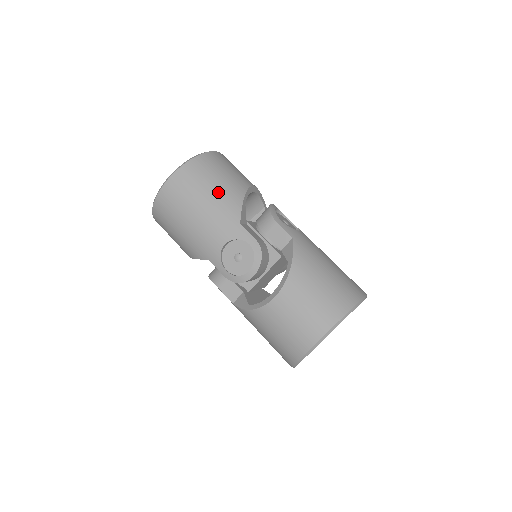
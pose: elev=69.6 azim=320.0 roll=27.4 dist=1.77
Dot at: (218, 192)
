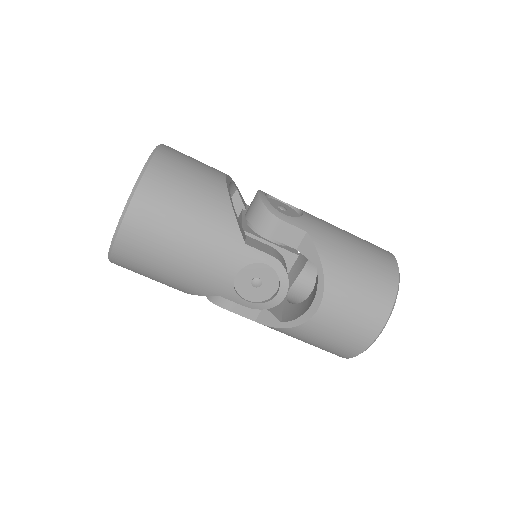
Dot at: (199, 213)
